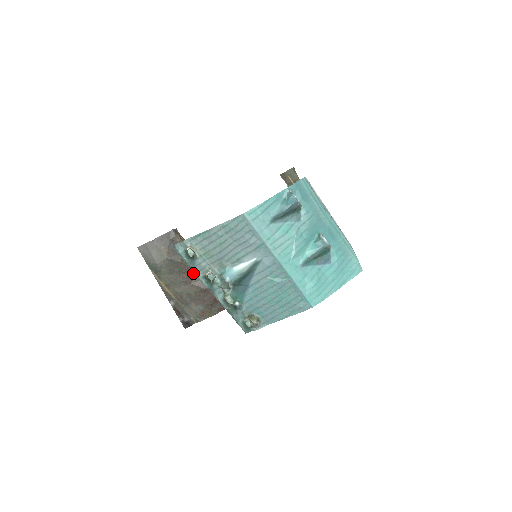
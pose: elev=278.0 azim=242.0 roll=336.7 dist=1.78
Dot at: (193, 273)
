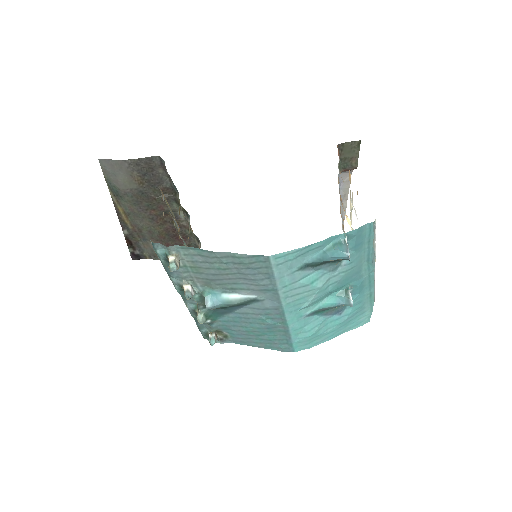
Dot at: (166, 213)
